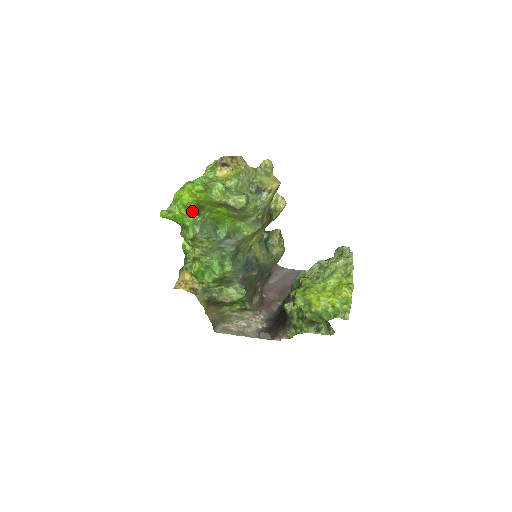
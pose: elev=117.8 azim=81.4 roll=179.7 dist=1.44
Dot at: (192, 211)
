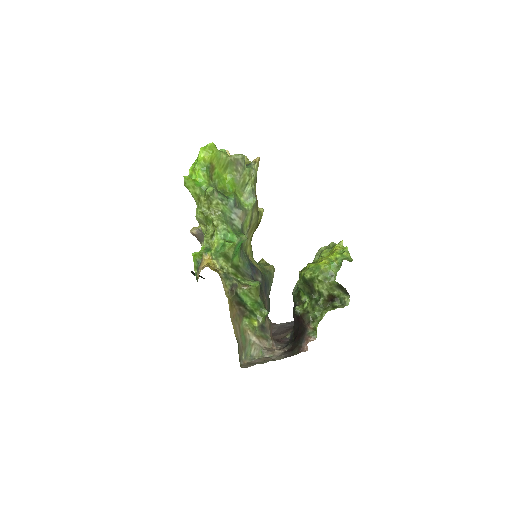
Dot at: (207, 172)
